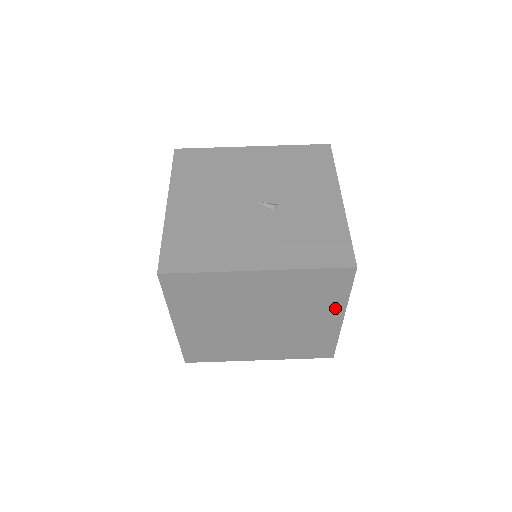
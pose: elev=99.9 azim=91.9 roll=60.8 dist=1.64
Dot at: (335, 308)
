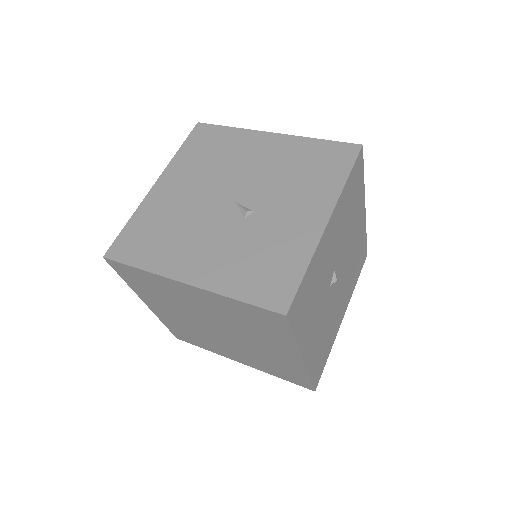
Dot at: (287, 346)
